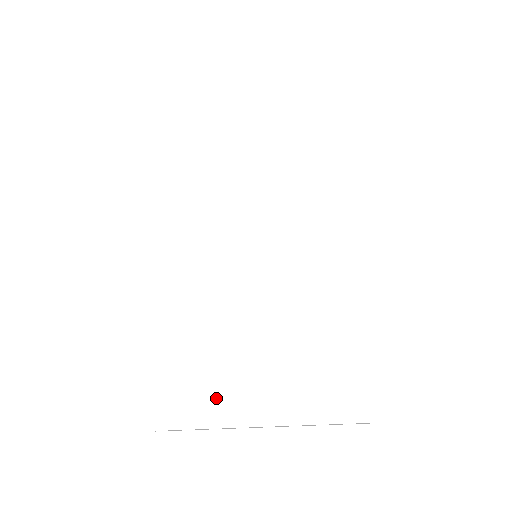
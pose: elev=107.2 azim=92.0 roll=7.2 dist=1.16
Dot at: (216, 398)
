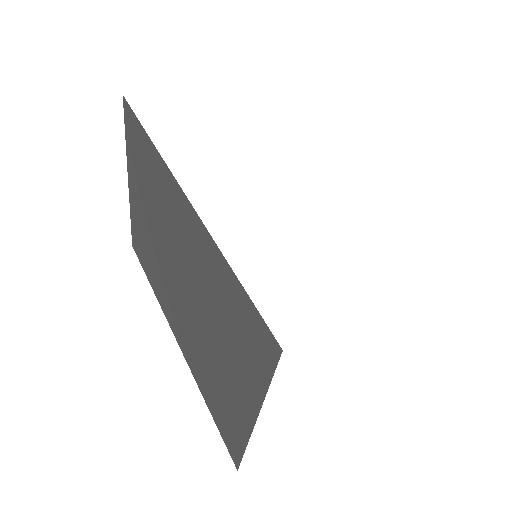
Dot at: (326, 298)
